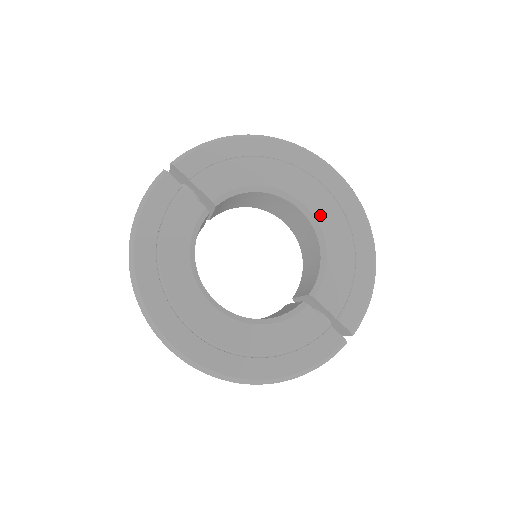
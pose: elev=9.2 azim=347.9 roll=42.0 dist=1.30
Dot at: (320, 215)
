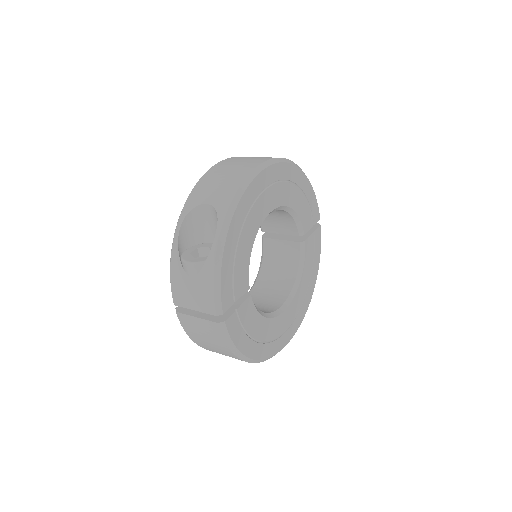
Dot at: (280, 201)
